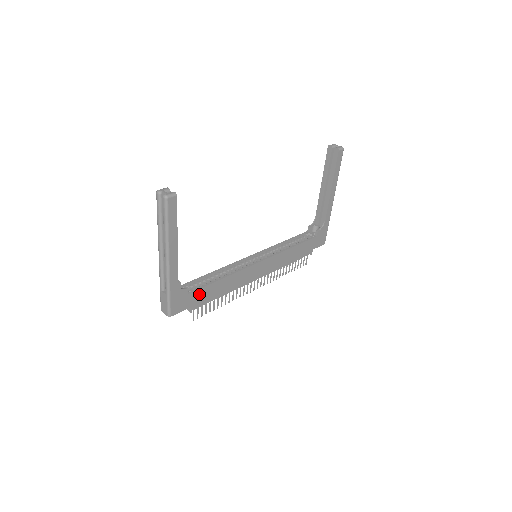
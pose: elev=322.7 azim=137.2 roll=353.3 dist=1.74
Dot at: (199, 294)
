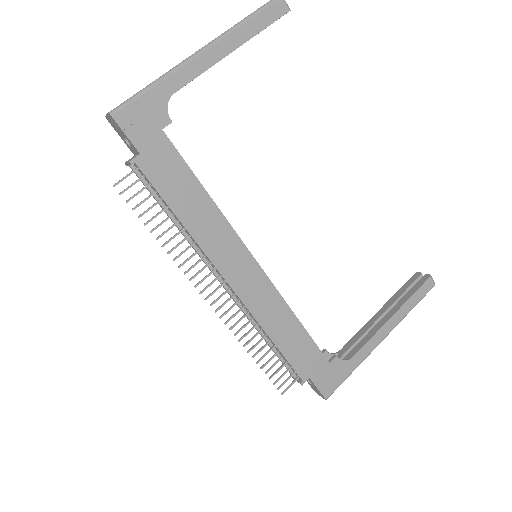
Dot at: (168, 157)
